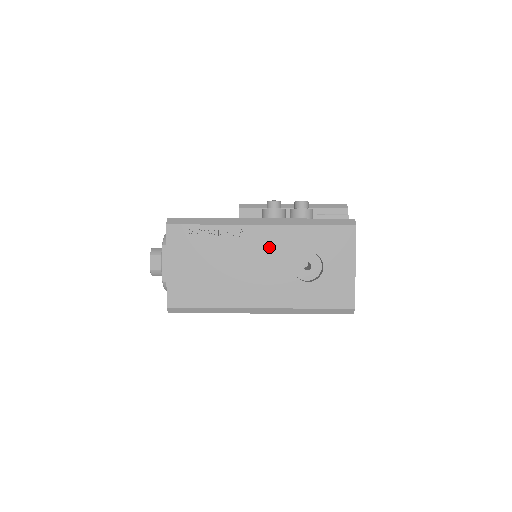
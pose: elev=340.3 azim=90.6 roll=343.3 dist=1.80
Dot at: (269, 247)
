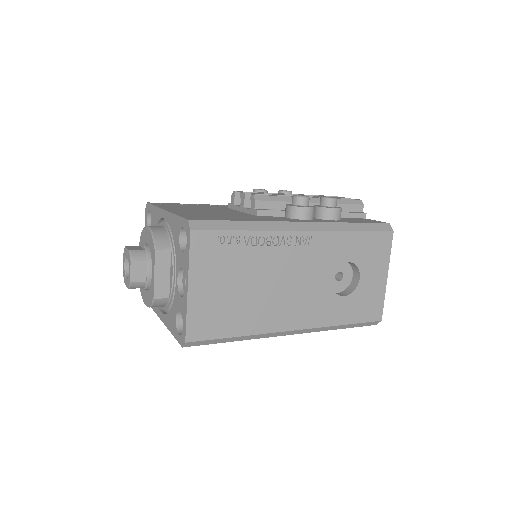
Dot at: (310, 258)
